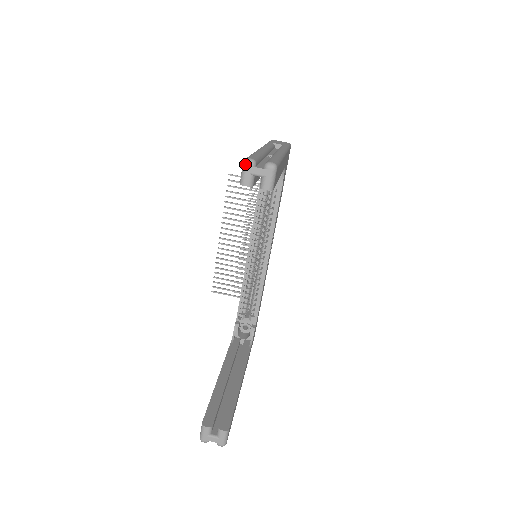
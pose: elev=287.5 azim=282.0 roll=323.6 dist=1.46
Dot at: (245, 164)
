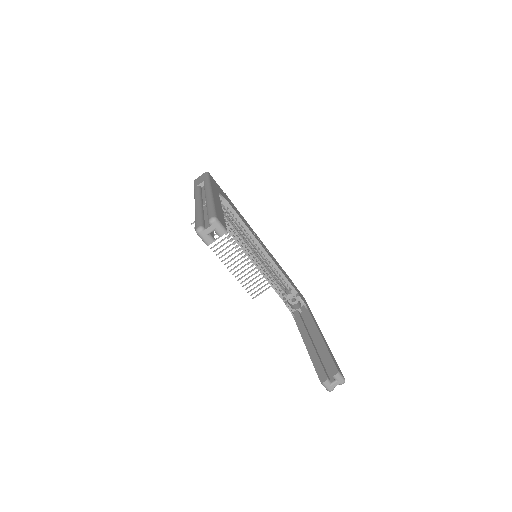
Dot at: (198, 234)
